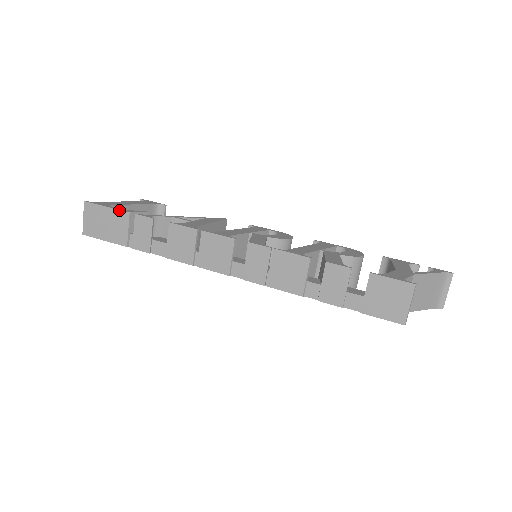
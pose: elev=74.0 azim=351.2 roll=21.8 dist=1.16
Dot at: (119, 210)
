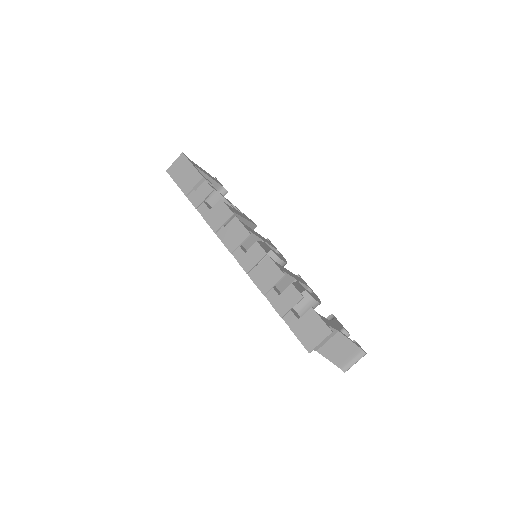
Dot at: (198, 171)
